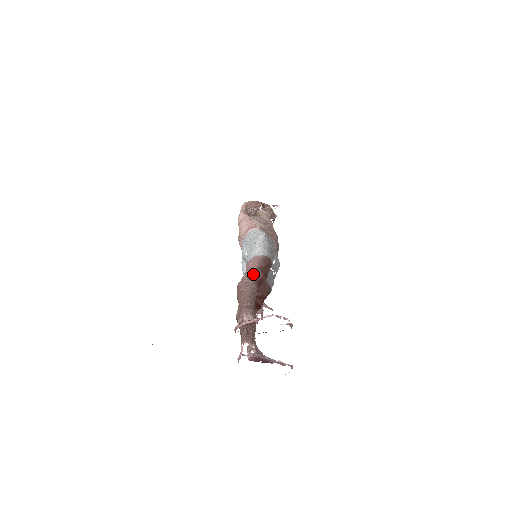
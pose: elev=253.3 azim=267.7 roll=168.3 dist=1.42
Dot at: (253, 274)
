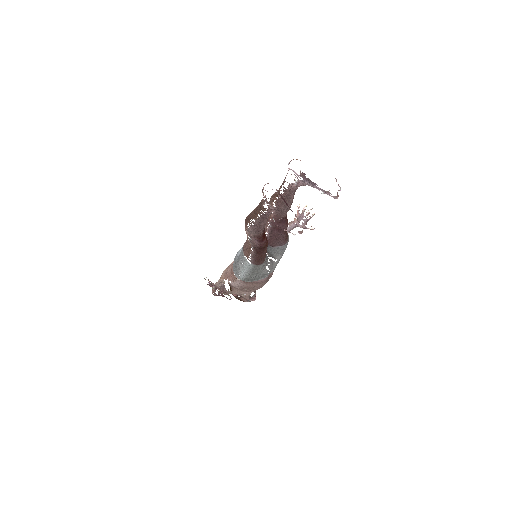
Dot at: occluded
